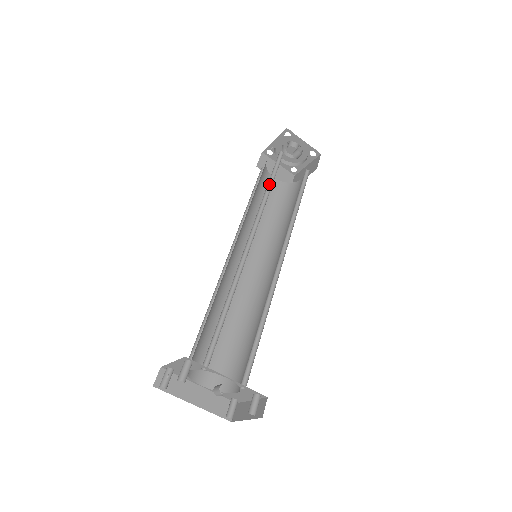
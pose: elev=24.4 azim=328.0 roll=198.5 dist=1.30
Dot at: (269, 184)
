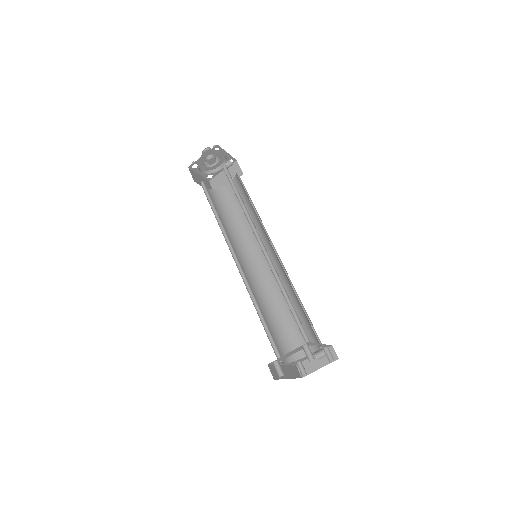
Dot at: (236, 196)
